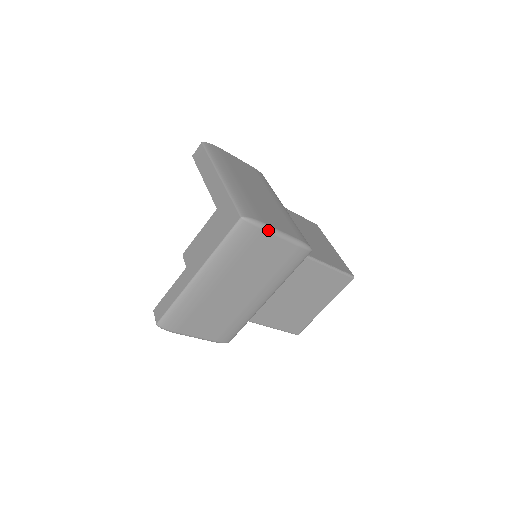
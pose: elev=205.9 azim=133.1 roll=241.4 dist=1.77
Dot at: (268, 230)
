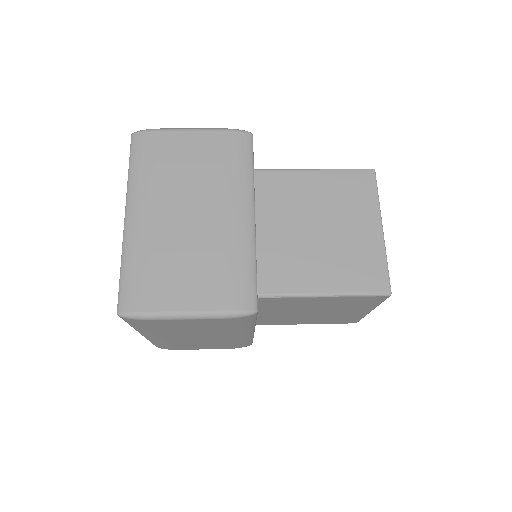
Dot at: (160, 318)
